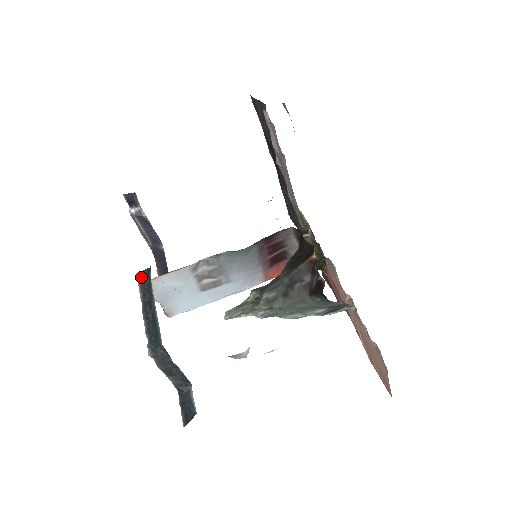
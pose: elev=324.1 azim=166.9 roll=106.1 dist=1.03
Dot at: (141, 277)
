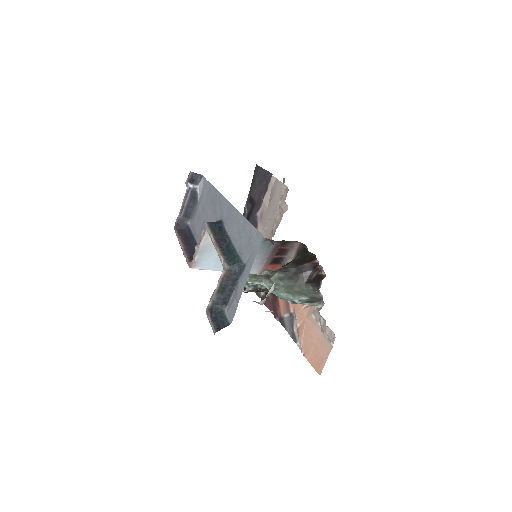
Dot at: (210, 224)
